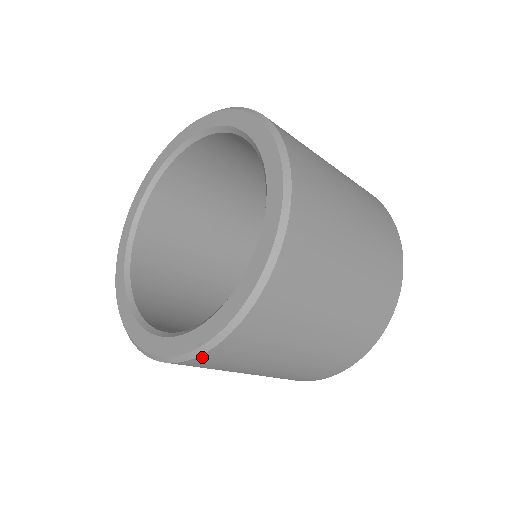
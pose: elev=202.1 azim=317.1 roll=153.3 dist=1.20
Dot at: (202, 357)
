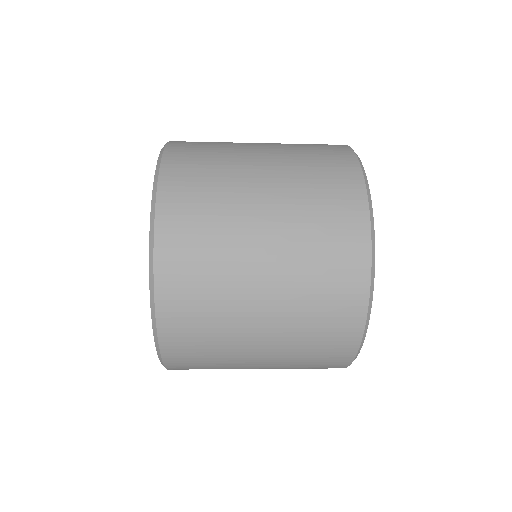
Dot at: occluded
